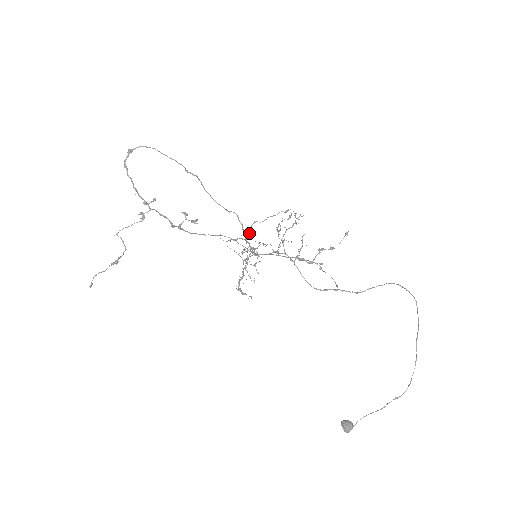
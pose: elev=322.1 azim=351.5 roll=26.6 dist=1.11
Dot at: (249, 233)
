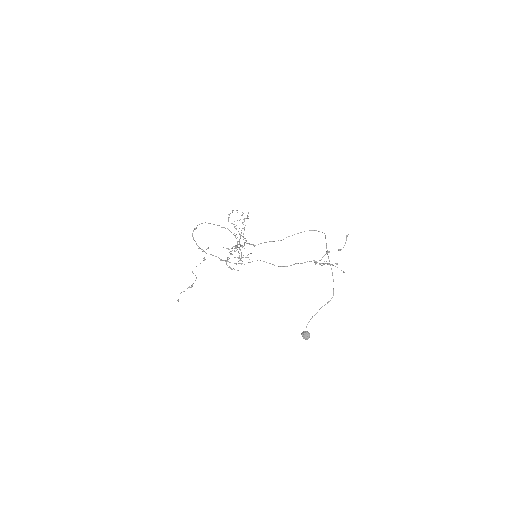
Dot at: (236, 238)
